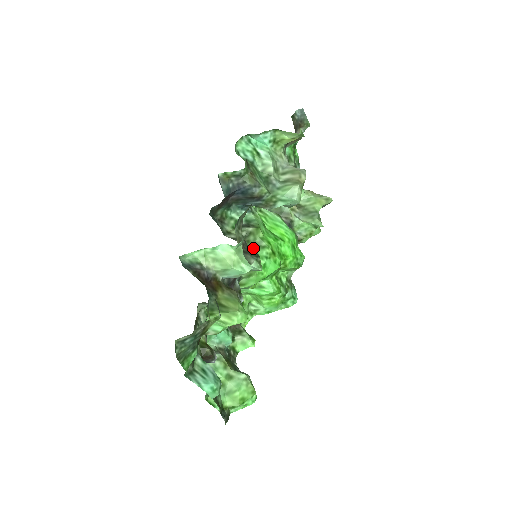
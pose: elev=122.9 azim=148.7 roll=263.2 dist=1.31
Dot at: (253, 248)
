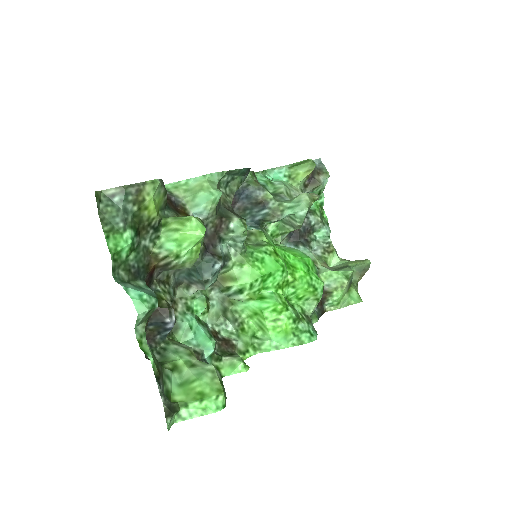
Dot at: (252, 245)
